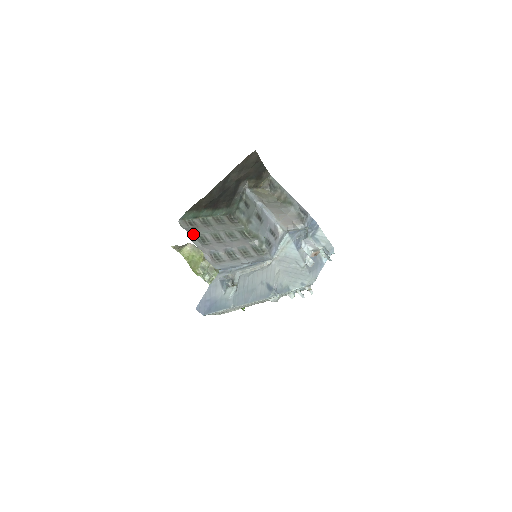
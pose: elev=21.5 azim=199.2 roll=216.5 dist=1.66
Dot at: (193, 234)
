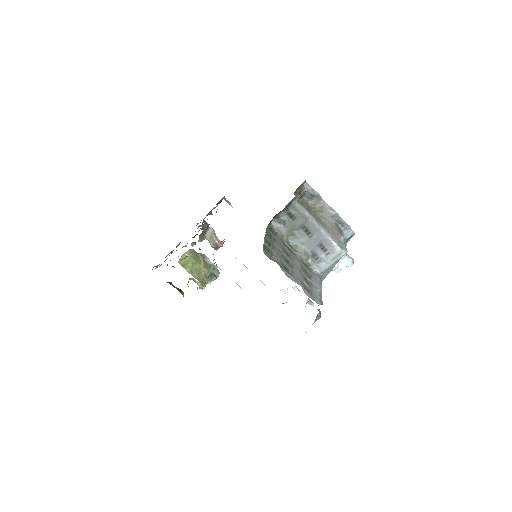
Dot at: (280, 265)
